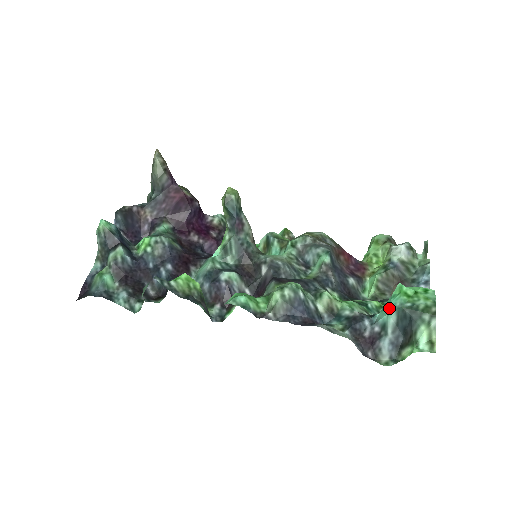
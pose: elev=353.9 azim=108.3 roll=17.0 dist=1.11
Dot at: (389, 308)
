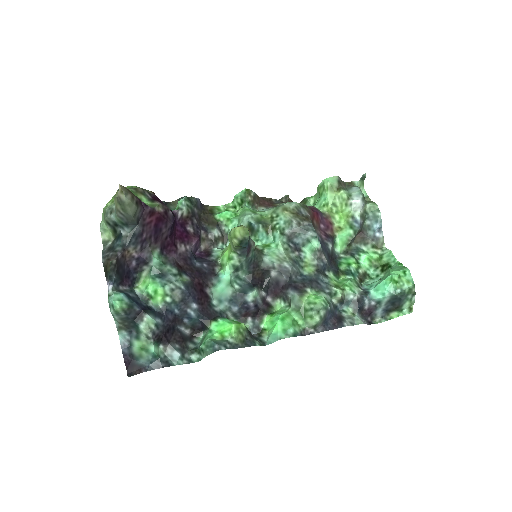
Dot at: (385, 294)
